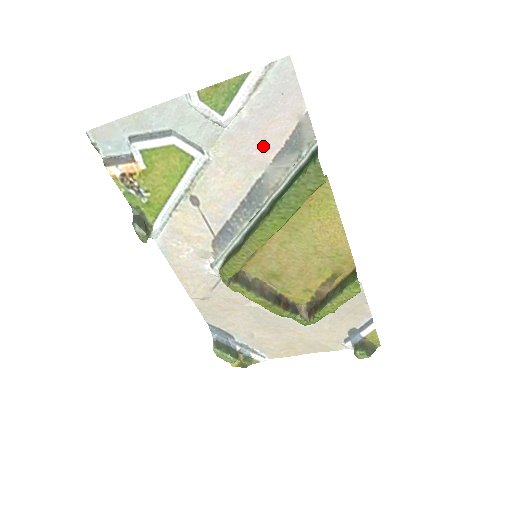
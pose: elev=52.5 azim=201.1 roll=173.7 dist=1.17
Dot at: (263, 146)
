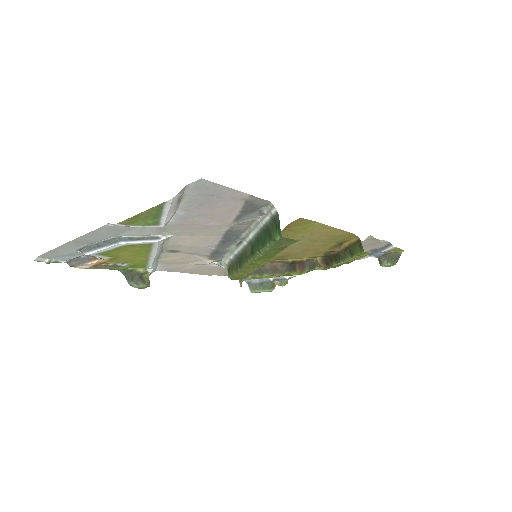
Dot at: (217, 219)
